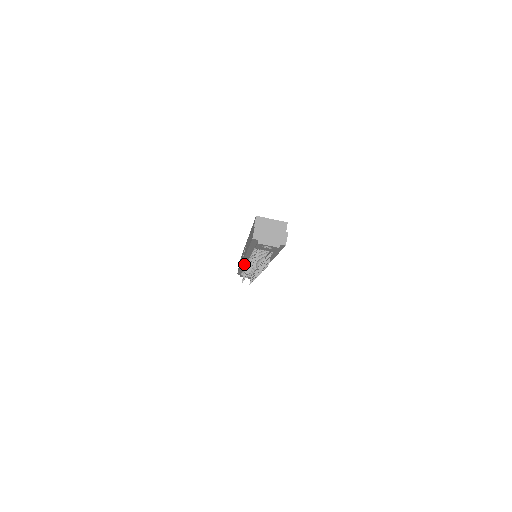
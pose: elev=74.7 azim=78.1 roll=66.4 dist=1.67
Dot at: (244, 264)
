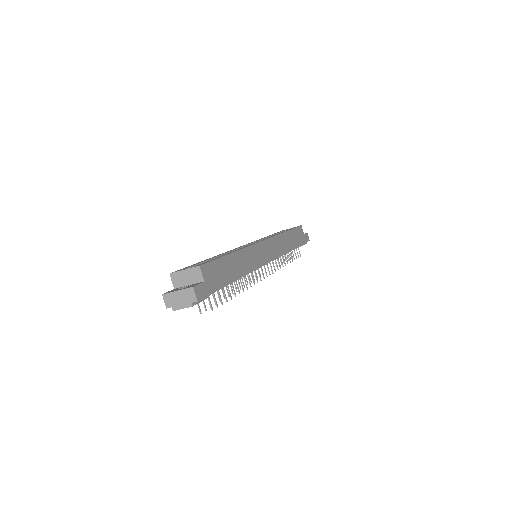
Dot at: occluded
